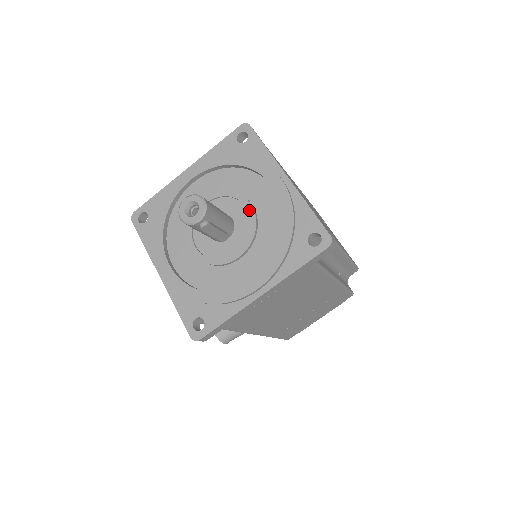
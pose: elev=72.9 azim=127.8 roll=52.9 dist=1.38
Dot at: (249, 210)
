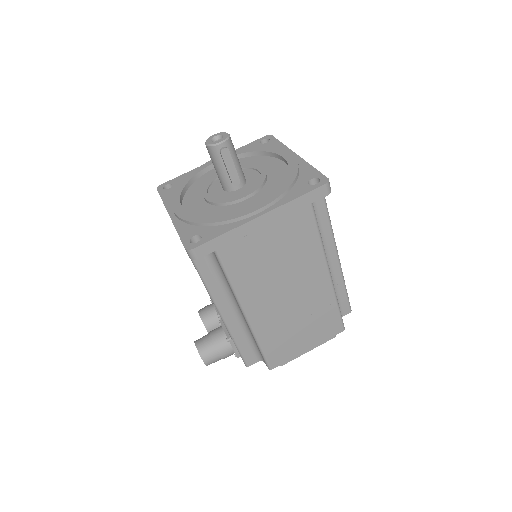
Dot at: (261, 172)
